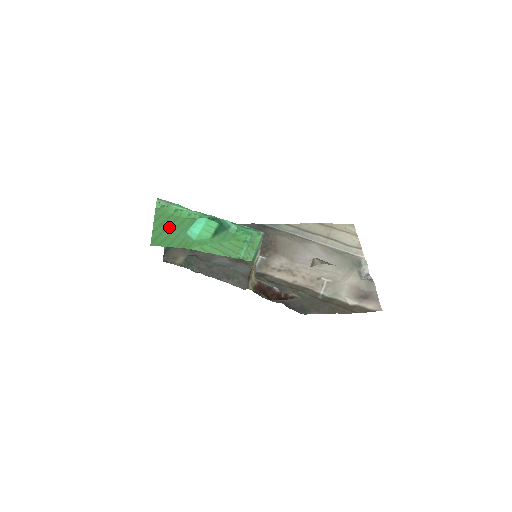
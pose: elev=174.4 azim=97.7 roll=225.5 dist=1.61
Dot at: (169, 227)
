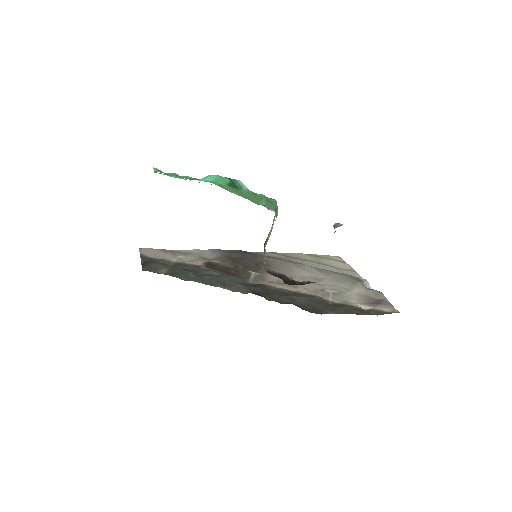
Dot at: occluded
